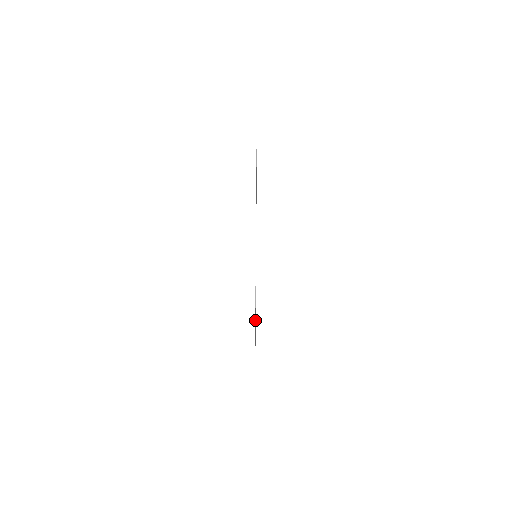
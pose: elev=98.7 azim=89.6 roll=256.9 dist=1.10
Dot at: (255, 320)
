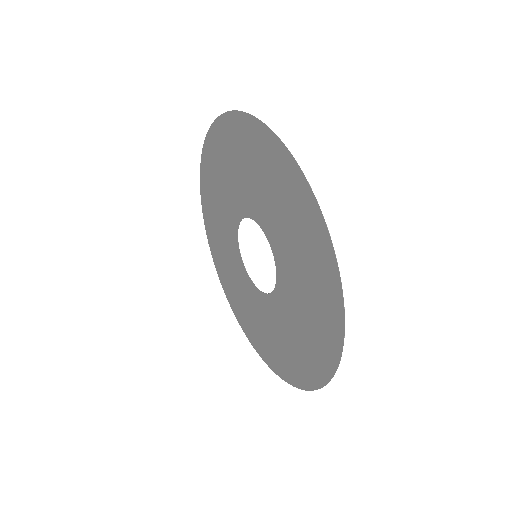
Dot at: (247, 156)
